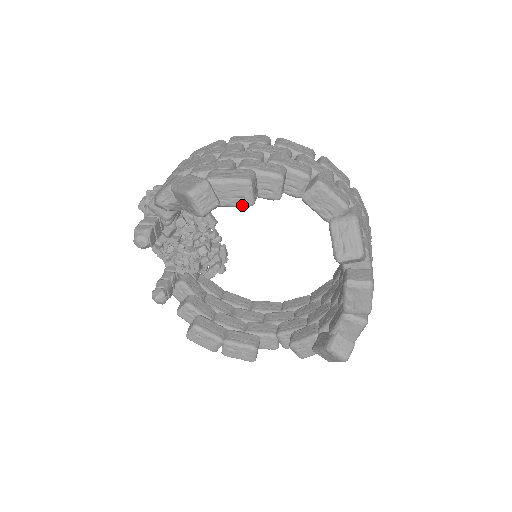
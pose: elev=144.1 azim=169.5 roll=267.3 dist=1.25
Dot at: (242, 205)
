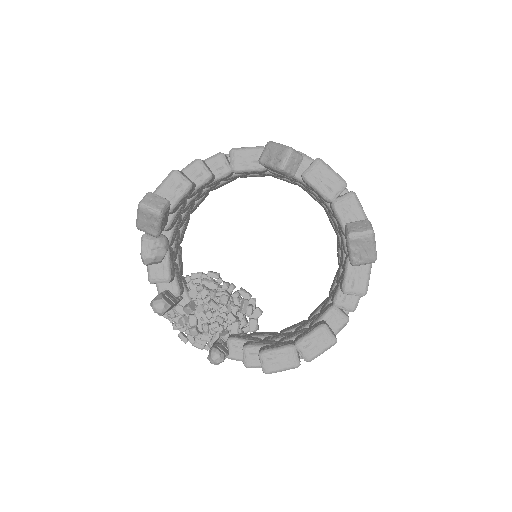
Dot at: (185, 190)
